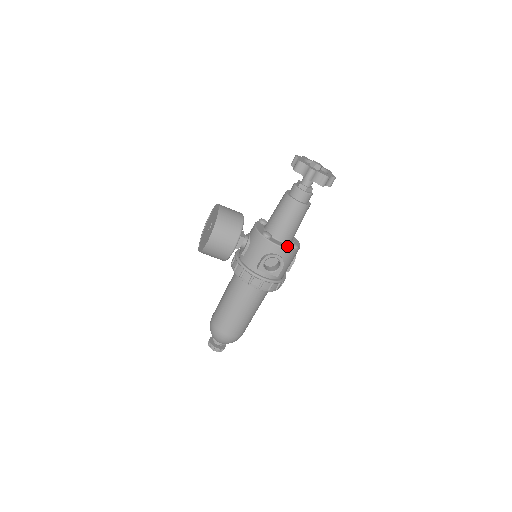
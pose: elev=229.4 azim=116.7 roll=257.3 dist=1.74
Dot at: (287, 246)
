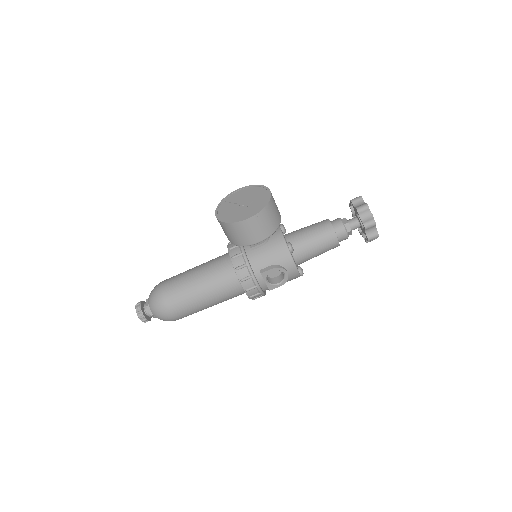
Dot at: (298, 269)
